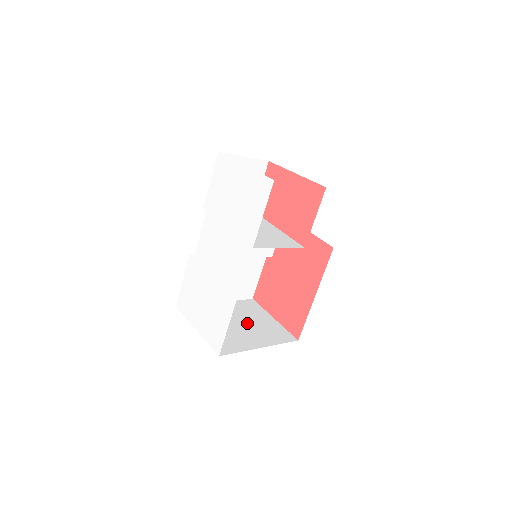
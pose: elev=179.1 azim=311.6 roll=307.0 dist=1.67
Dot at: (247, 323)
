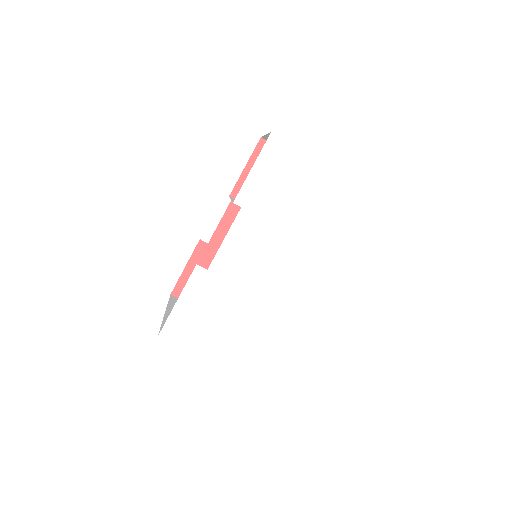
Dot at: occluded
